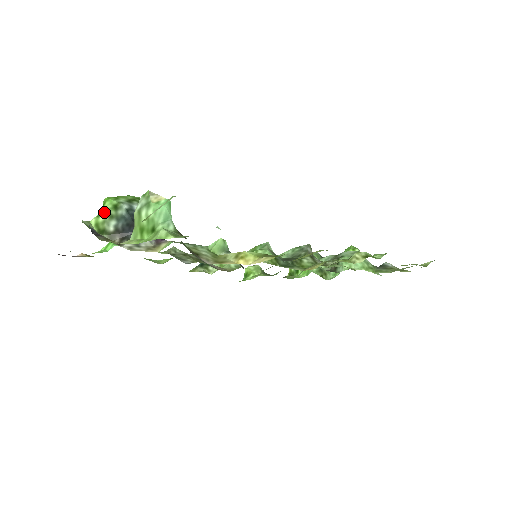
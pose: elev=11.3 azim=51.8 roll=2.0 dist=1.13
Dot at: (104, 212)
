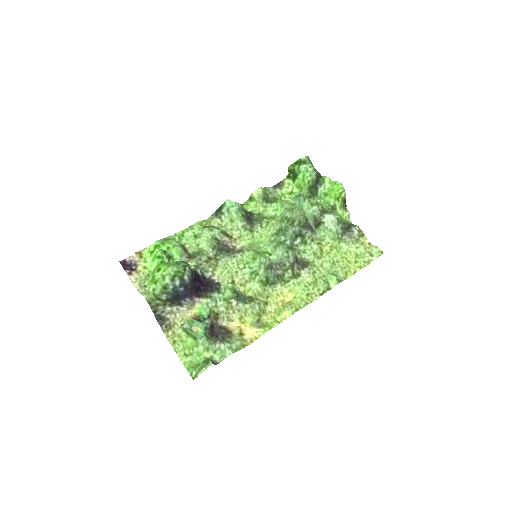
Dot at: (158, 290)
